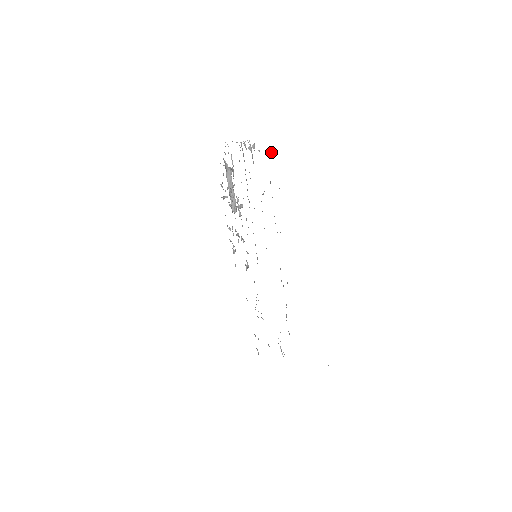
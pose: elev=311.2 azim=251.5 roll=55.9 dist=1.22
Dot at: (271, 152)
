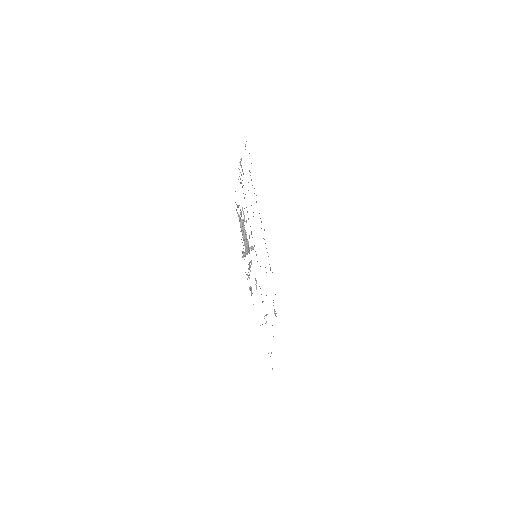
Dot at: (245, 145)
